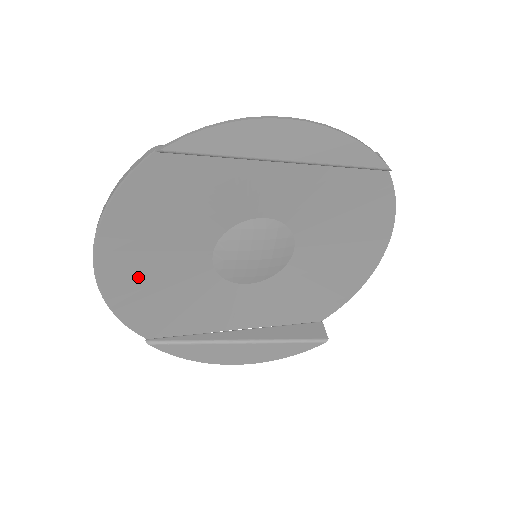
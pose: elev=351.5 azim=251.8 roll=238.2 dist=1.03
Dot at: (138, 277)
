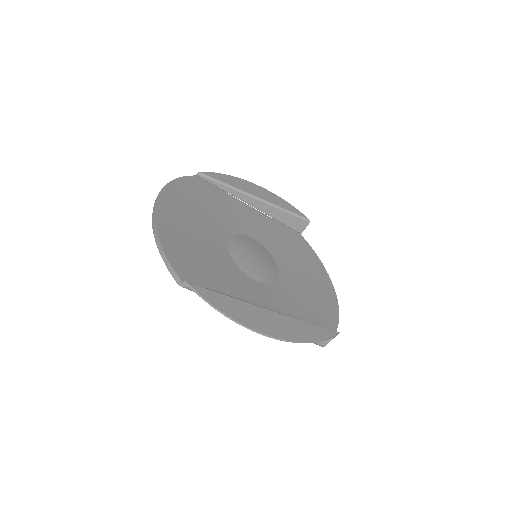
Dot at: (181, 230)
